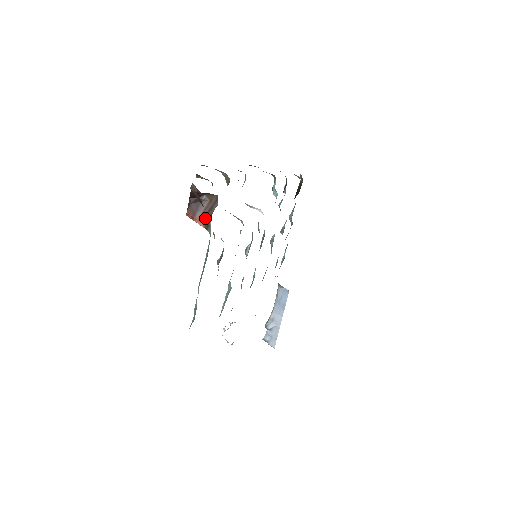
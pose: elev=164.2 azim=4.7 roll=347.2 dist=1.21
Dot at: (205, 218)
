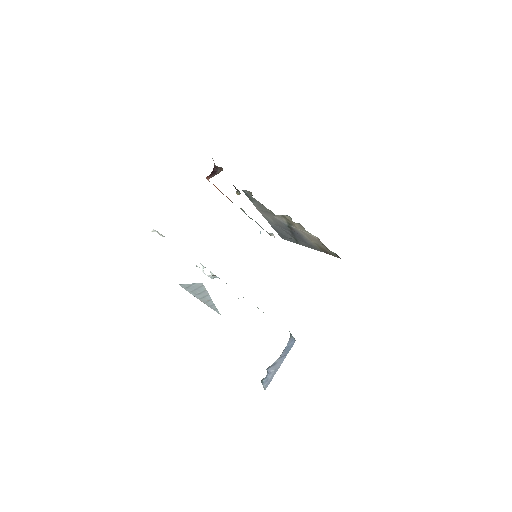
Dot at: occluded
